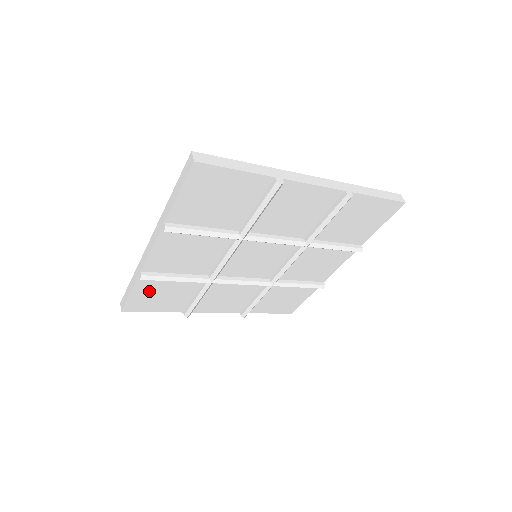
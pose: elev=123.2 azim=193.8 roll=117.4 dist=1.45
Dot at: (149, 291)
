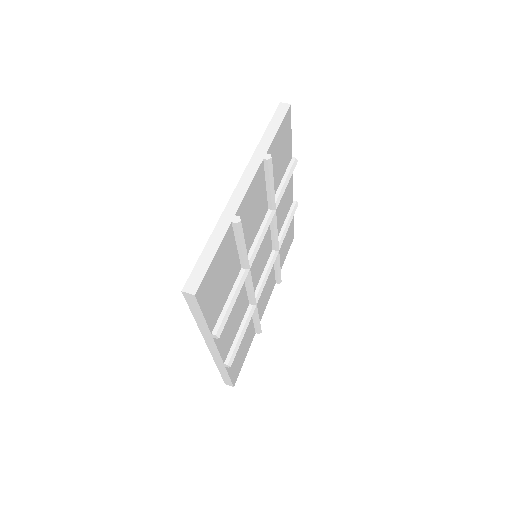
Dot at: (221, 262)
